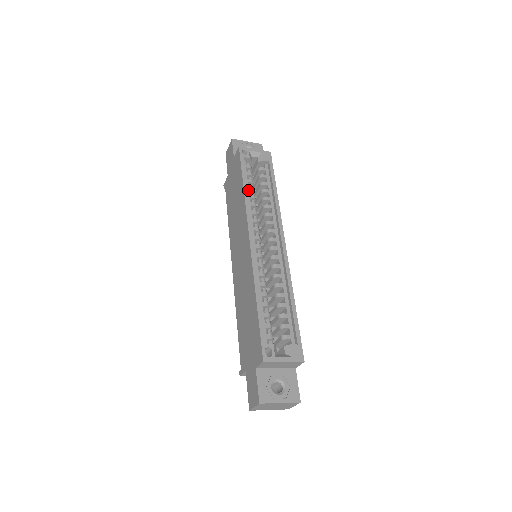
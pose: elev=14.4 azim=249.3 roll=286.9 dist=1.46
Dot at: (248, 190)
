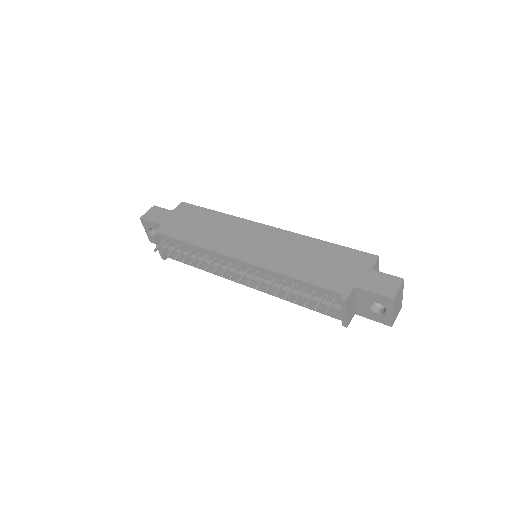
Dot at: occluded
